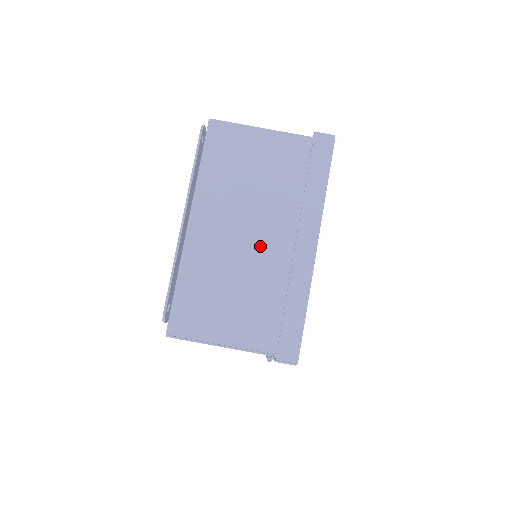
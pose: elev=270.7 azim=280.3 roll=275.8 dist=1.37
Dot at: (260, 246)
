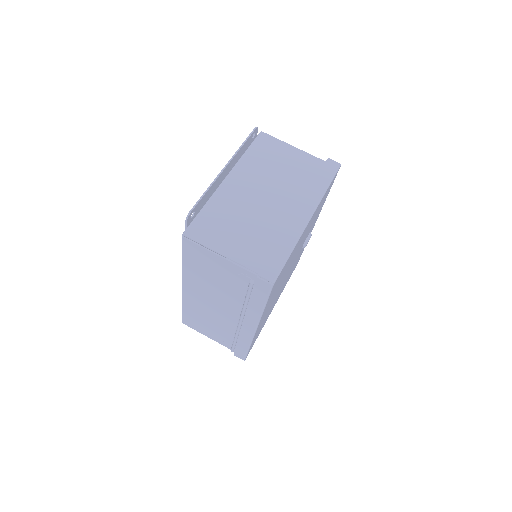
Dot at: (271, 206)
